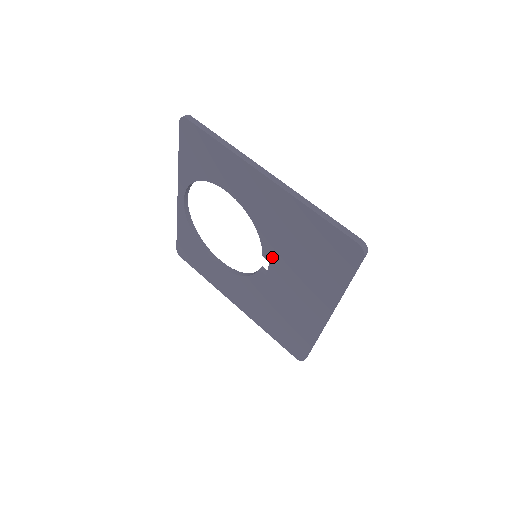
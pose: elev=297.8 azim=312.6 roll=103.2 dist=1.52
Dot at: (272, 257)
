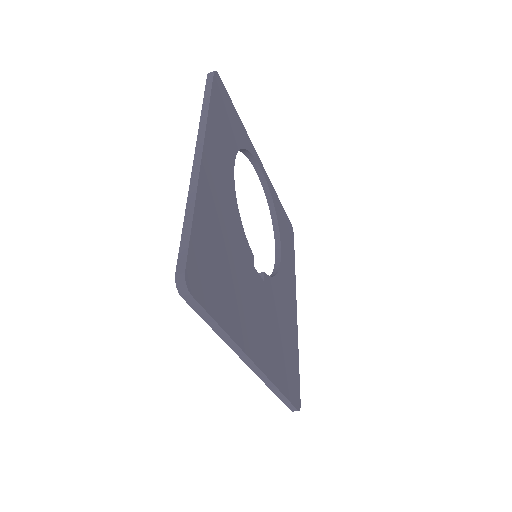
Dot at: occluded
